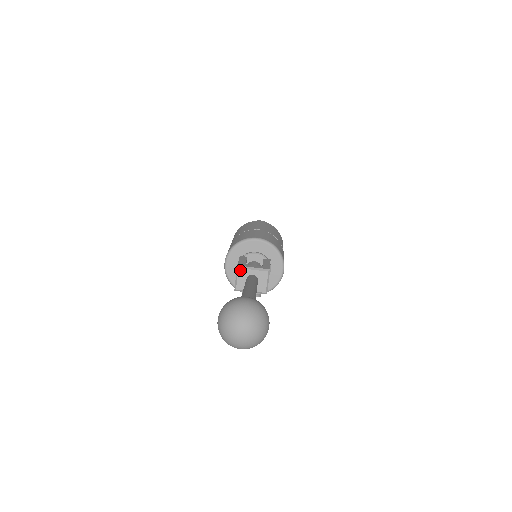
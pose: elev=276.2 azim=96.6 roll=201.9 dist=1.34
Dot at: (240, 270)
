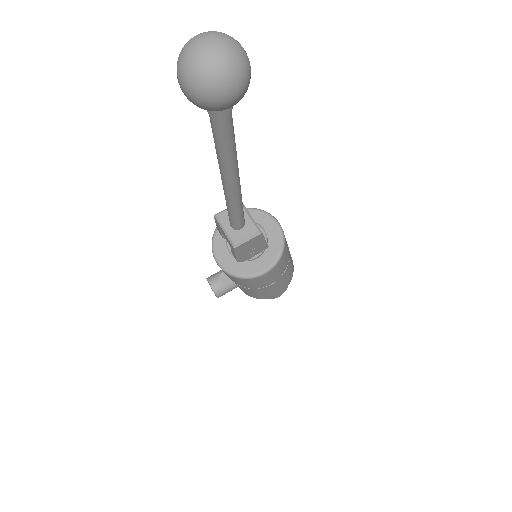
Dot at: occluded
